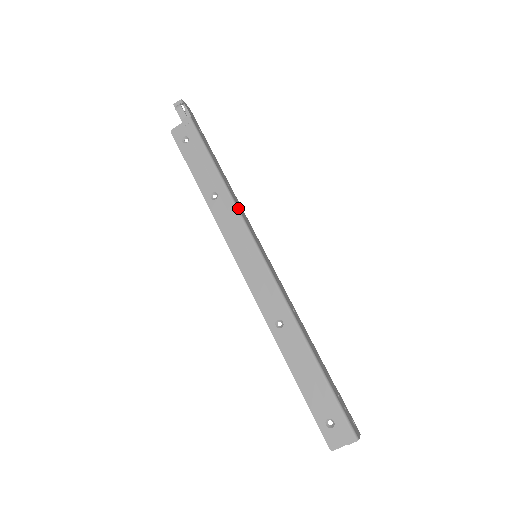
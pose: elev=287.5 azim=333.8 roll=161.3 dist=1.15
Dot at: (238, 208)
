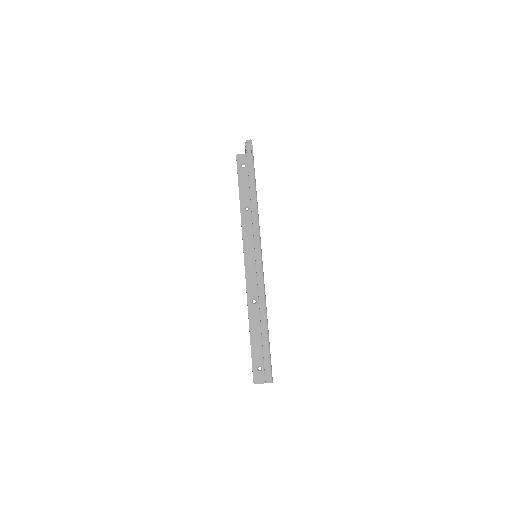
Dot at: occluded
